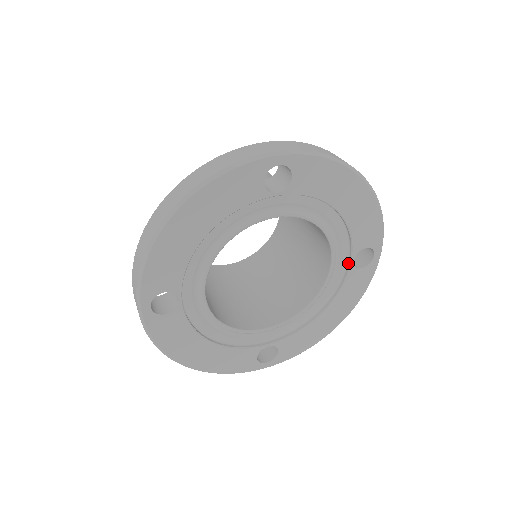
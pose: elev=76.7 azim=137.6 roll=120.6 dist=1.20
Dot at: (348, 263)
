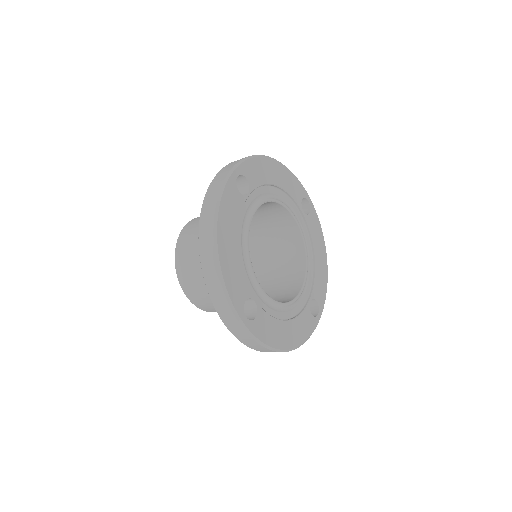
Dot at: (302, 216)
